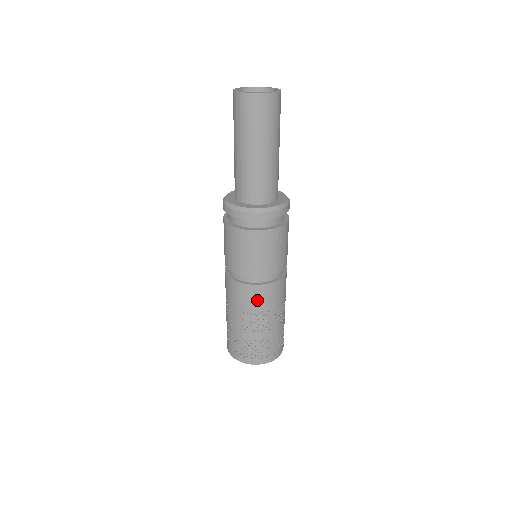
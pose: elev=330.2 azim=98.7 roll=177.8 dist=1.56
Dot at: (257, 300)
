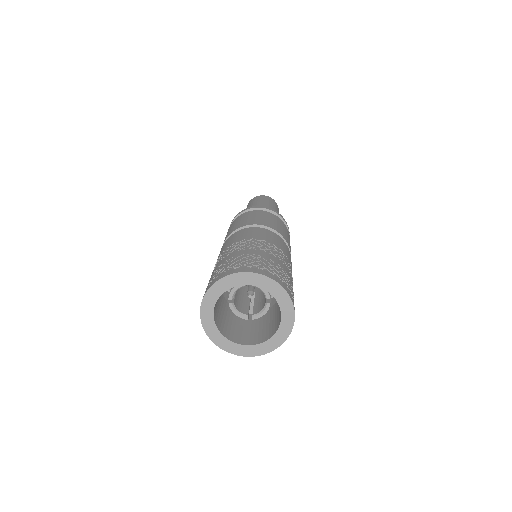
Dot at: (260, 234)
